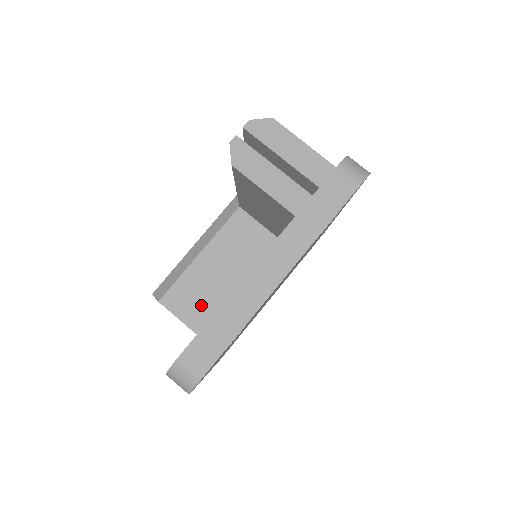
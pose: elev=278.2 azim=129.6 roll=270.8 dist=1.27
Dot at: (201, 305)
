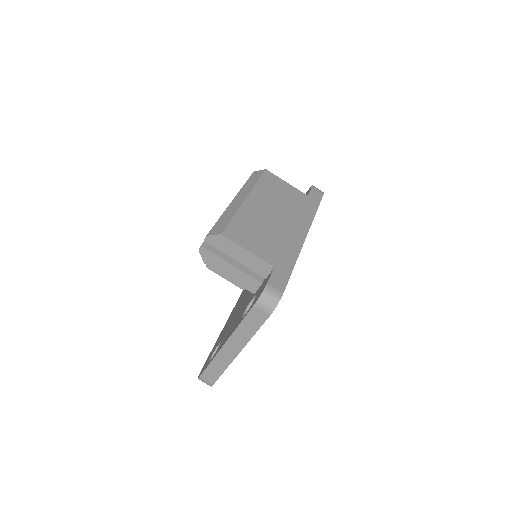
Dot at: occluded
